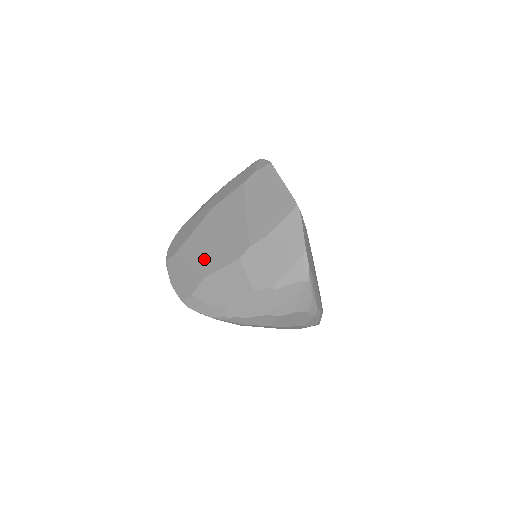
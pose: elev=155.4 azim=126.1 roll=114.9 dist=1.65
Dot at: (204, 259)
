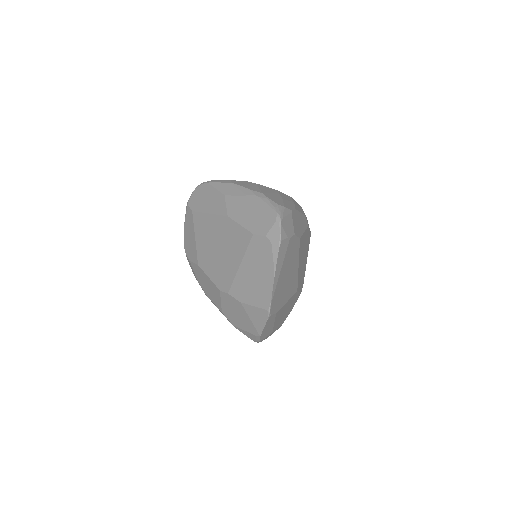
Dot at: (204, 251)
